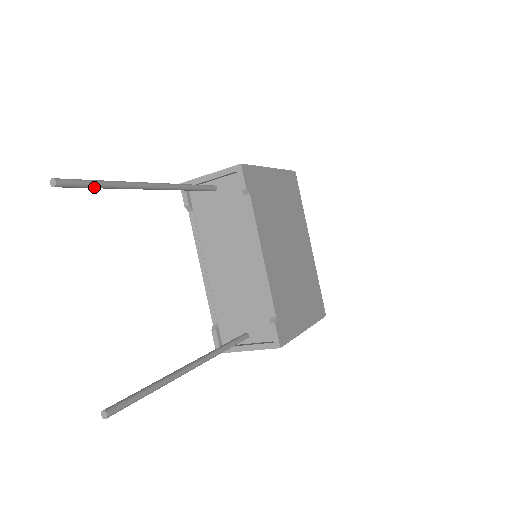
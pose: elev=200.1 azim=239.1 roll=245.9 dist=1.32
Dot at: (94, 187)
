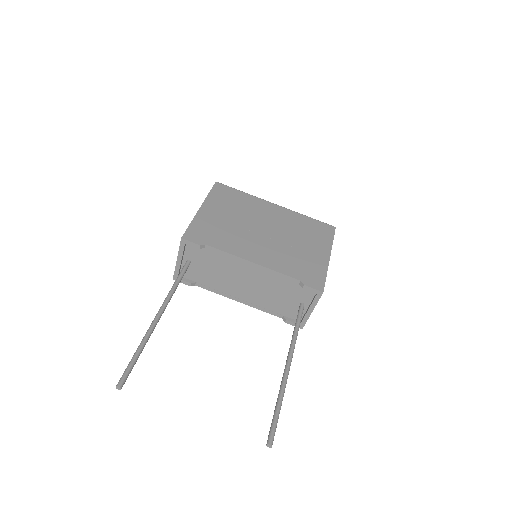
Dot at: (136, 361)
